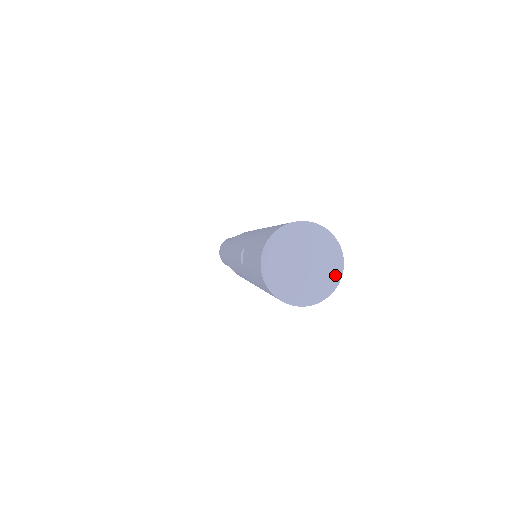
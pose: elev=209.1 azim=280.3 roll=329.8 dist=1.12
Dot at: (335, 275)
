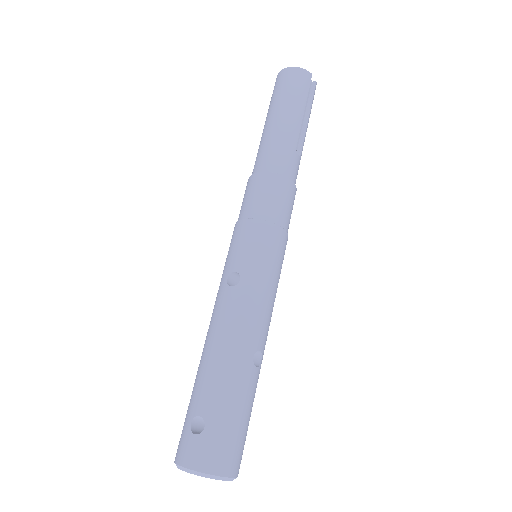
Dot at: (229, 480)
